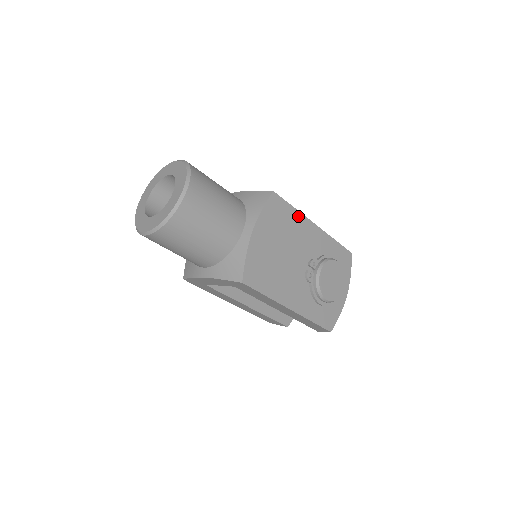
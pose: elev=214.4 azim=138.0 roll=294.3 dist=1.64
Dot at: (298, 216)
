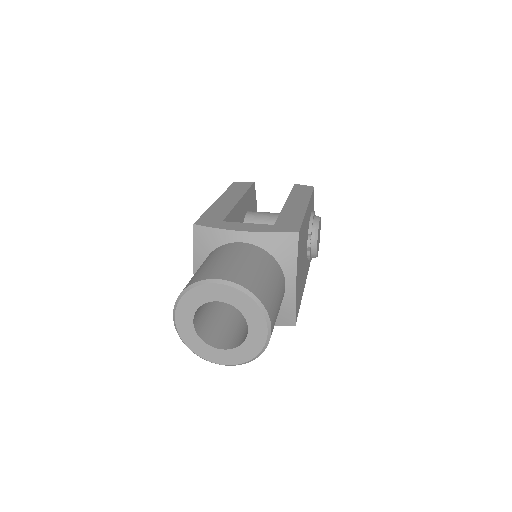
Dot at: (304, 221)
